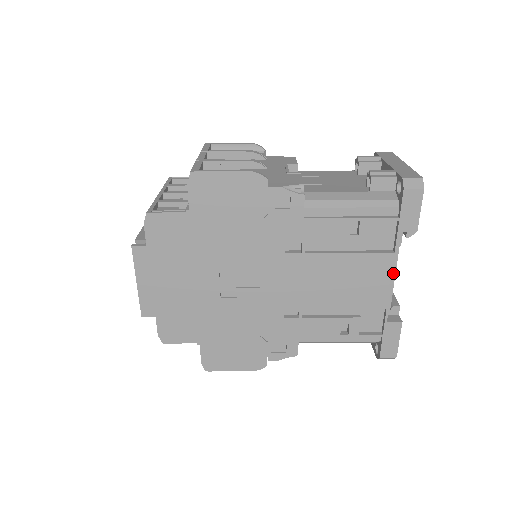
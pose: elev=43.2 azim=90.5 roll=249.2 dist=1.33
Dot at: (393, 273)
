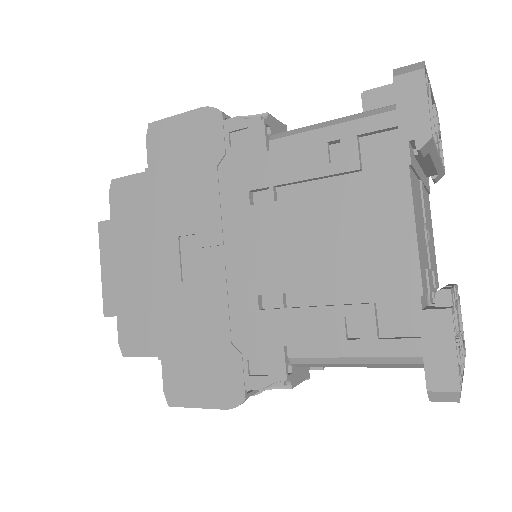
Dot at: (410, 214)
